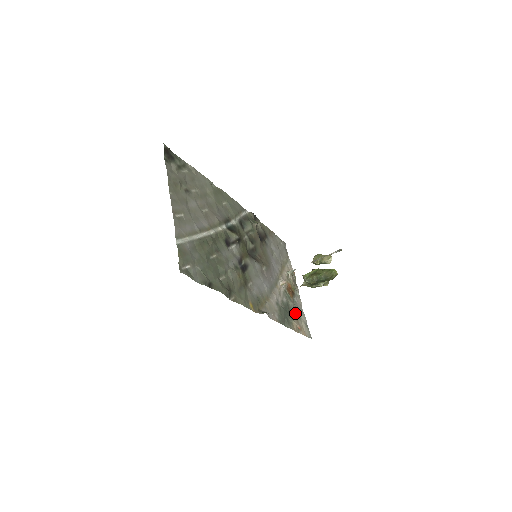
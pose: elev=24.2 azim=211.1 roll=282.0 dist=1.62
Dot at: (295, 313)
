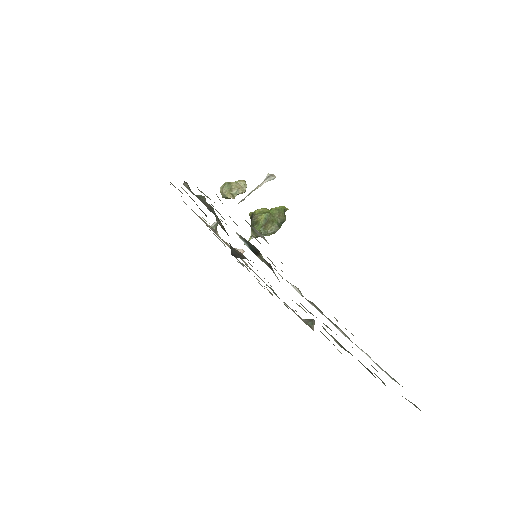
Dot at: occluded
